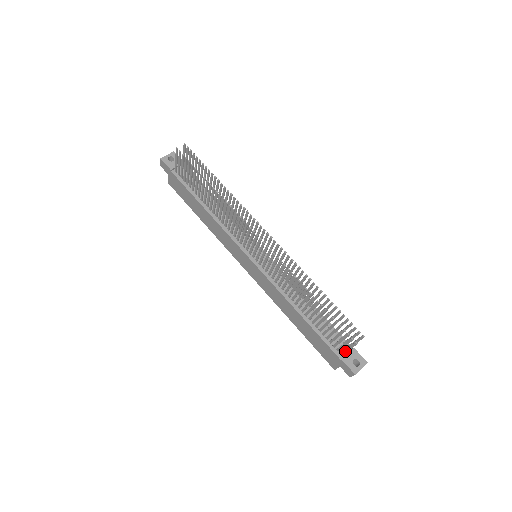
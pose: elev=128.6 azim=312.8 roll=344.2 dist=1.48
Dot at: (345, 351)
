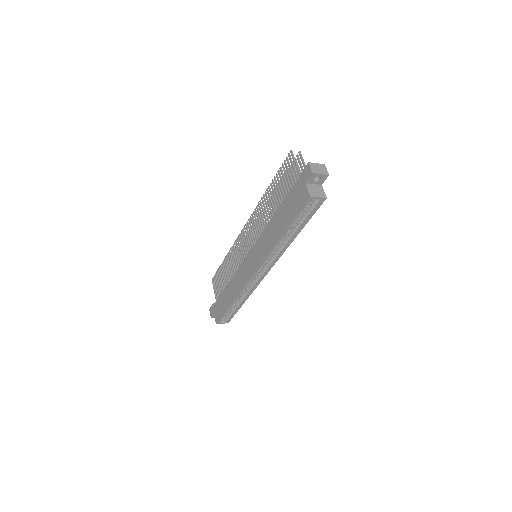
Dot at: (297, 171)
